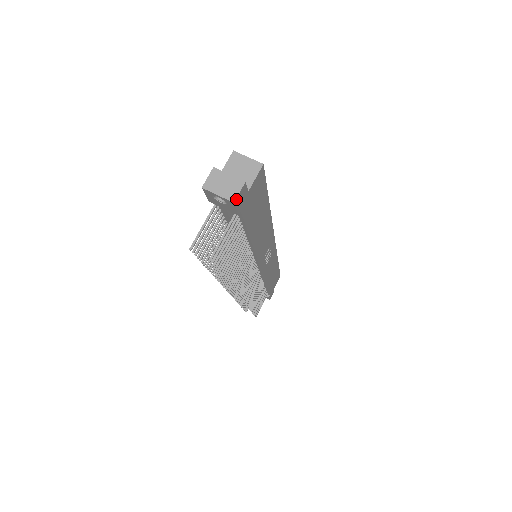
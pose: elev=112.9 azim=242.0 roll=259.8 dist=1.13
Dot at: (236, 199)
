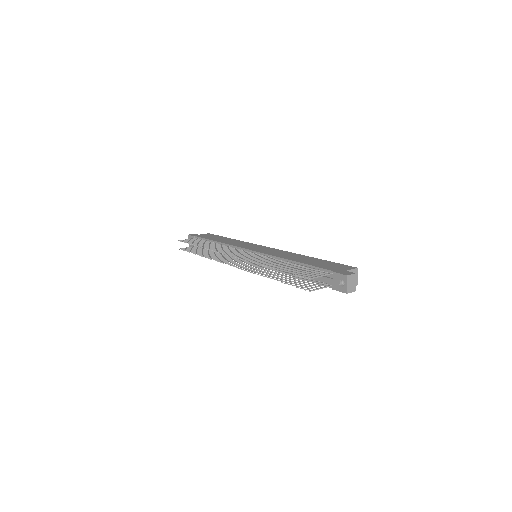
Dot at: occluded
